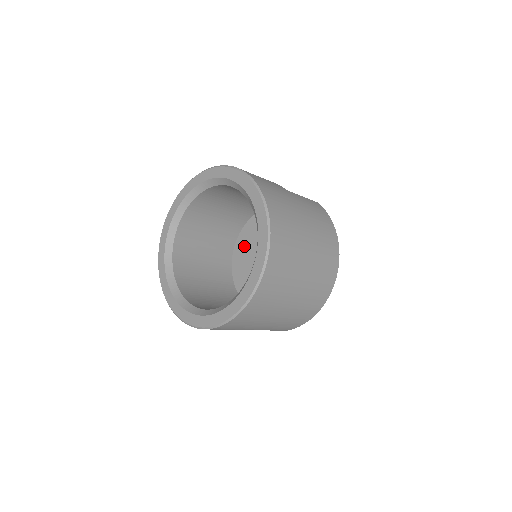
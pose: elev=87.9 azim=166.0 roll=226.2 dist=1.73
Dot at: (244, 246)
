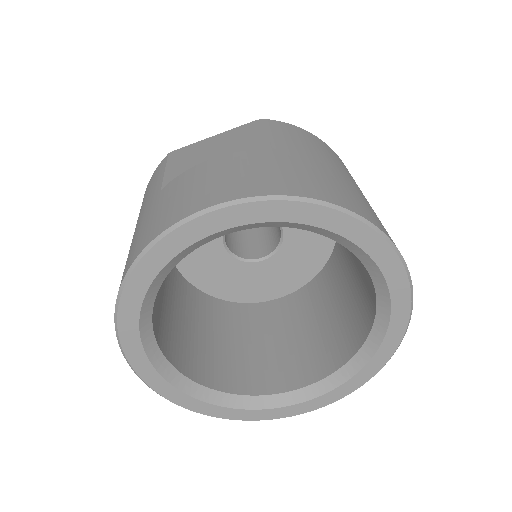
Dot at: occluded
